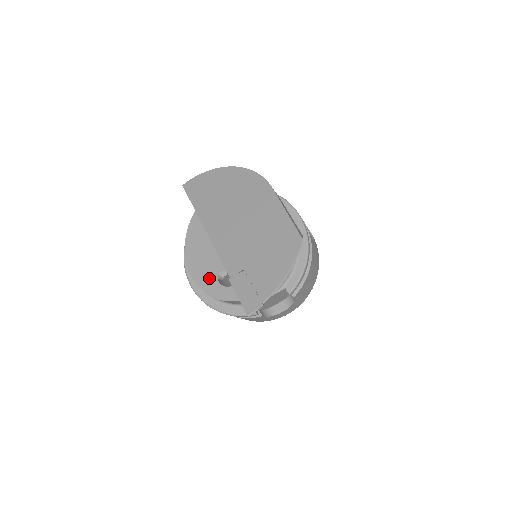
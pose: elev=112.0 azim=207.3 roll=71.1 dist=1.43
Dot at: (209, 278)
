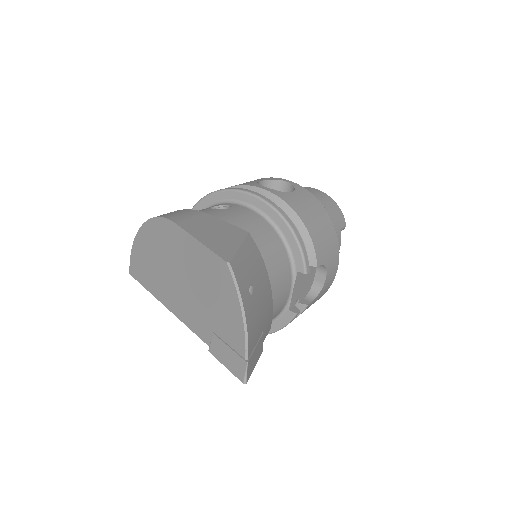
Dot at: occluded
